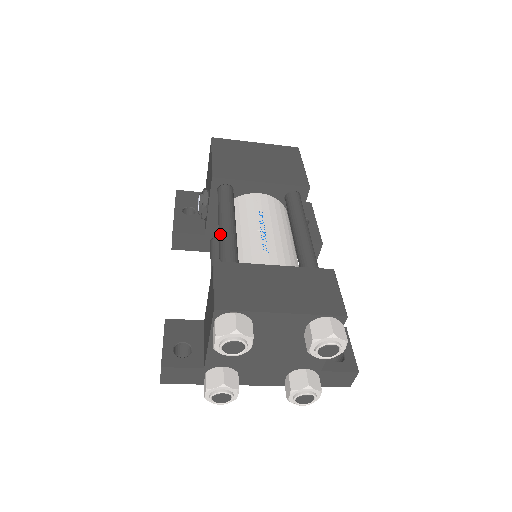
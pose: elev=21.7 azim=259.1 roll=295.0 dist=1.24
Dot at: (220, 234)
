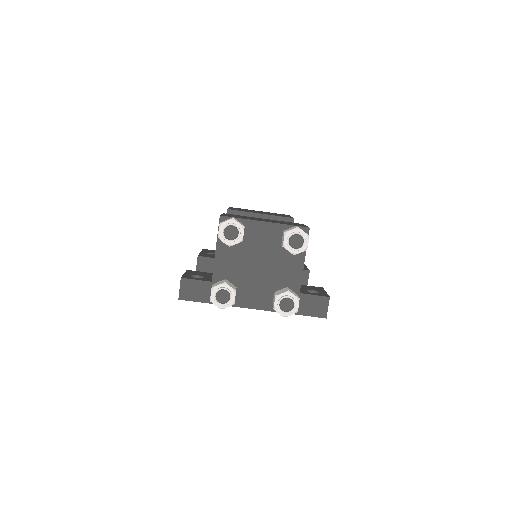
Dot at: occluded
